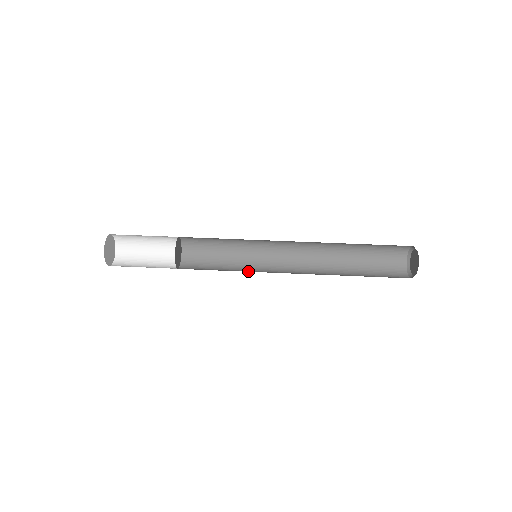
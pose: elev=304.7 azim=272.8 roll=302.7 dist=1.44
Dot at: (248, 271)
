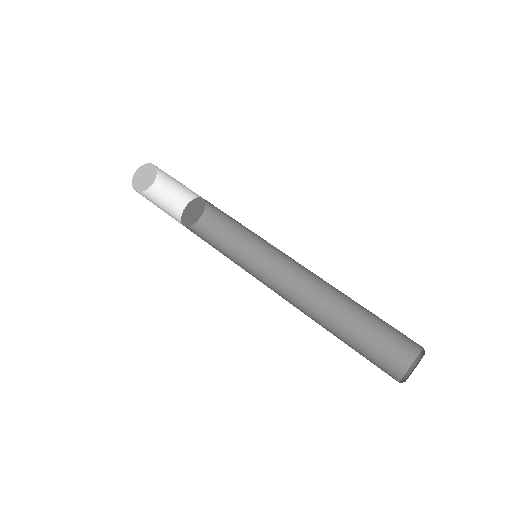
Dot at: occluded
